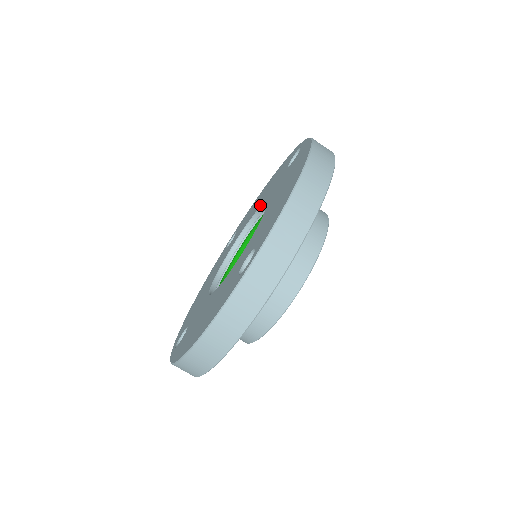
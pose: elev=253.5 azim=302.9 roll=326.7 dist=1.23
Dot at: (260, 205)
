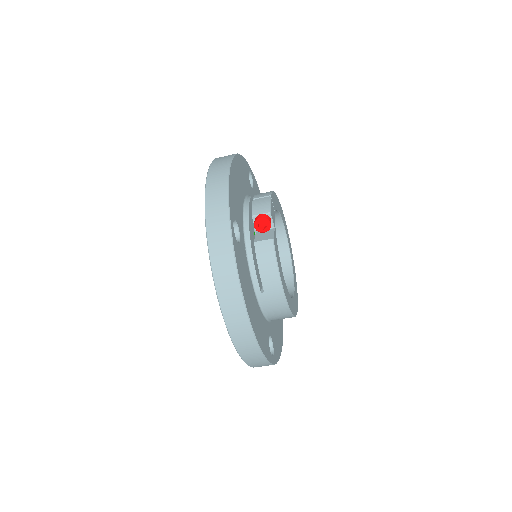
Dot at: occluded
